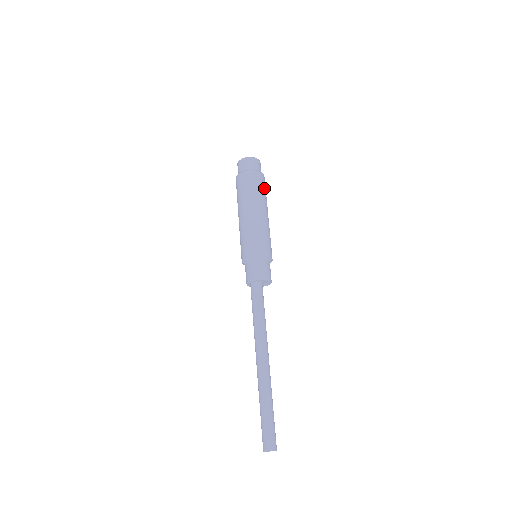
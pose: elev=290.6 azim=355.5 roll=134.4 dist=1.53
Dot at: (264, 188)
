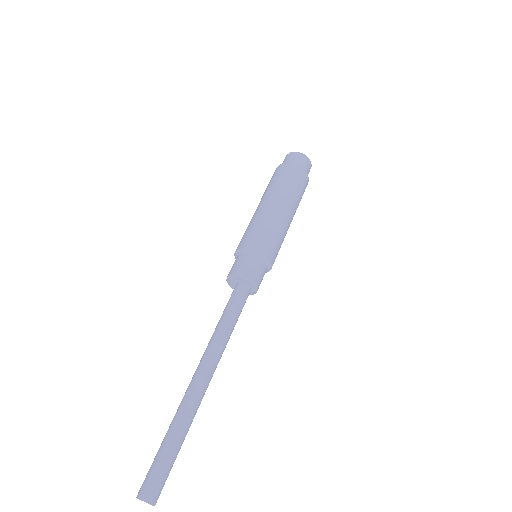
Dot at: (291, 179)
